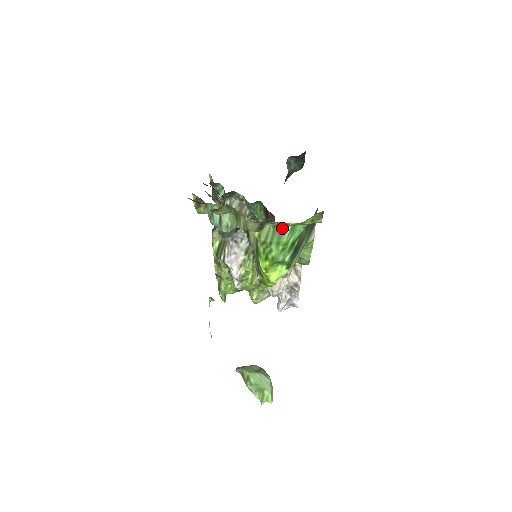
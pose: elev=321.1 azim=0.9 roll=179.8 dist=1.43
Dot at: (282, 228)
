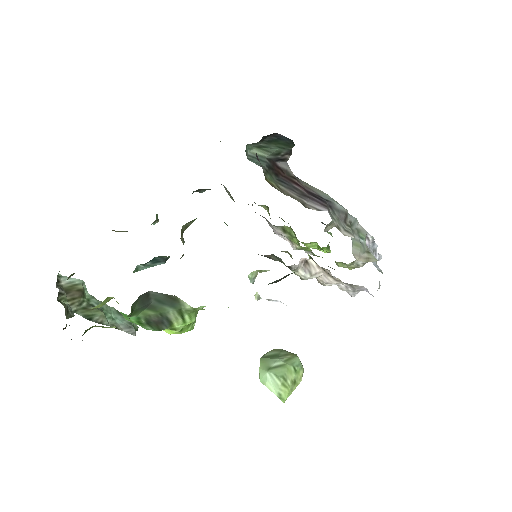
Dot at: occluded
